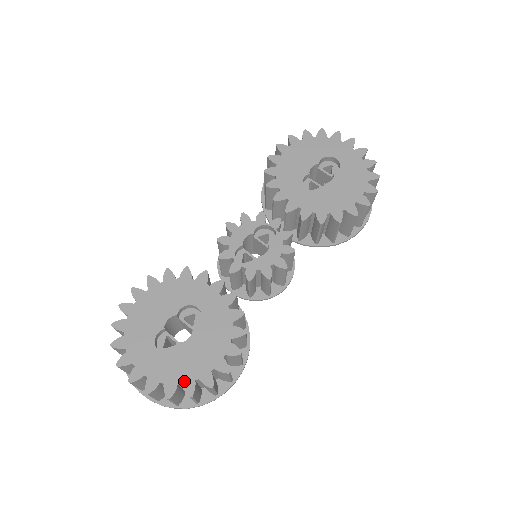
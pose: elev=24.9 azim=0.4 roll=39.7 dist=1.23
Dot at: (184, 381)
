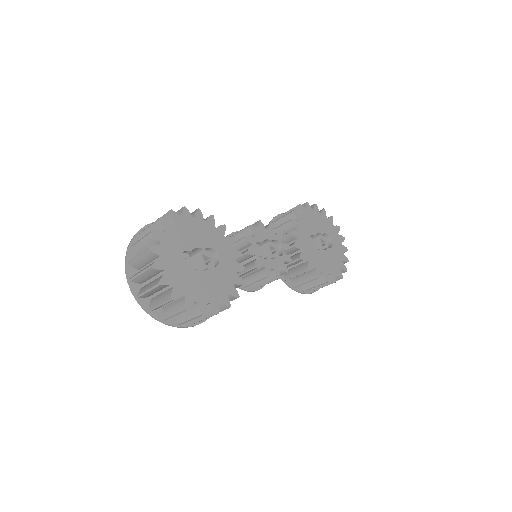
Dot at: (188, 296)
